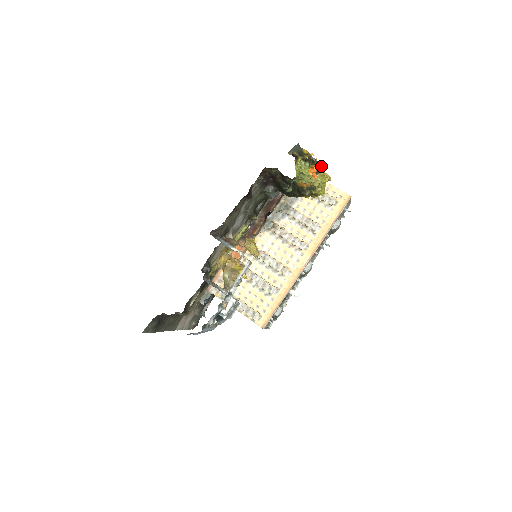
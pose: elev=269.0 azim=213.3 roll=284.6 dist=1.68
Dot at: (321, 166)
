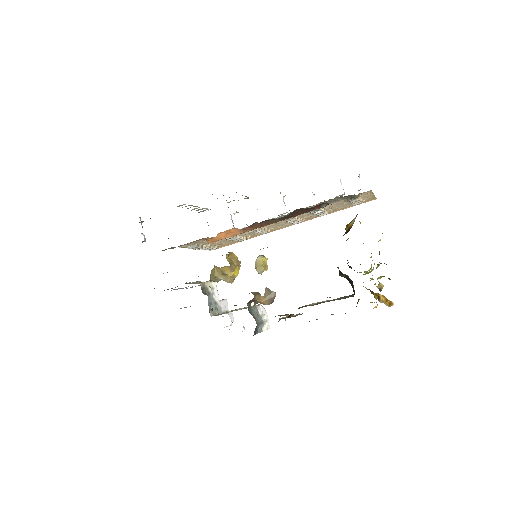
Dot at: occluded
